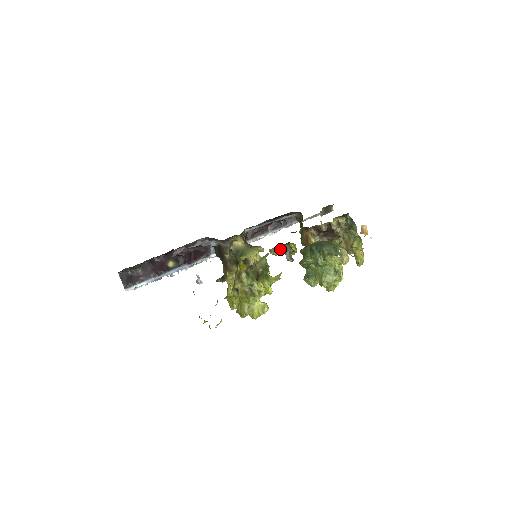
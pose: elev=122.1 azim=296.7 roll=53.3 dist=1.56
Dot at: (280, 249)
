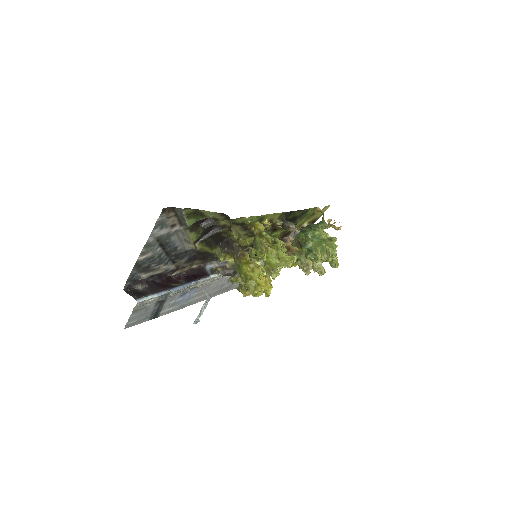
Dot at: occluded
